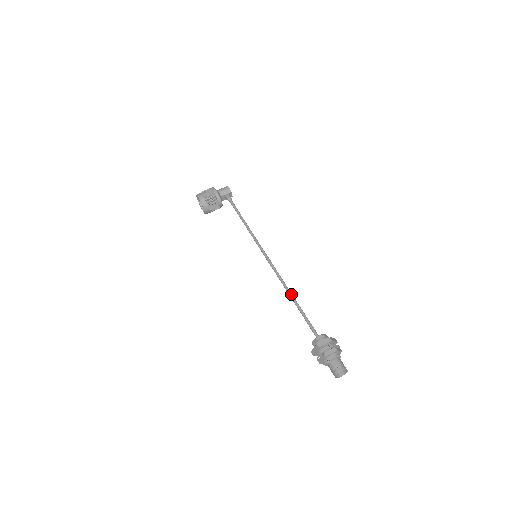
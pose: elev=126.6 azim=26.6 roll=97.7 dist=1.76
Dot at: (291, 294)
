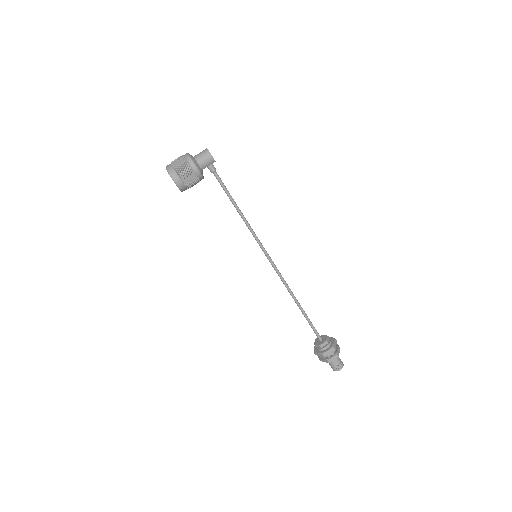
Dot at: (296, 300)
